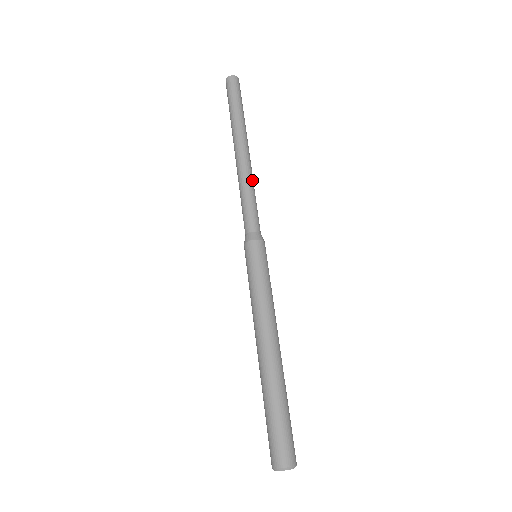
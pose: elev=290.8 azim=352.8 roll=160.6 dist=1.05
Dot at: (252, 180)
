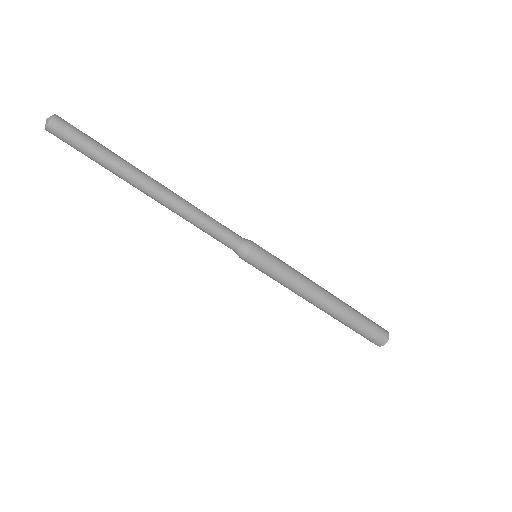
Dot at: (191, 209)
